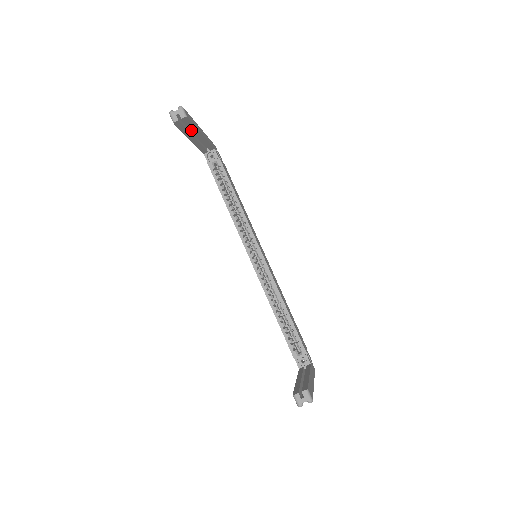
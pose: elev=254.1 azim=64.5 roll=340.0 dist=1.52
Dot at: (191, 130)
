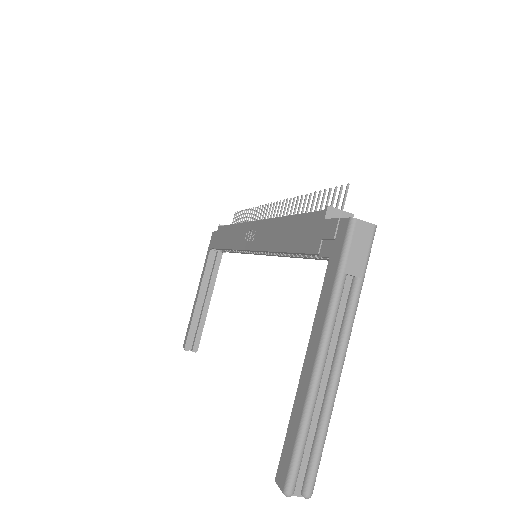
Dot at: occluded
